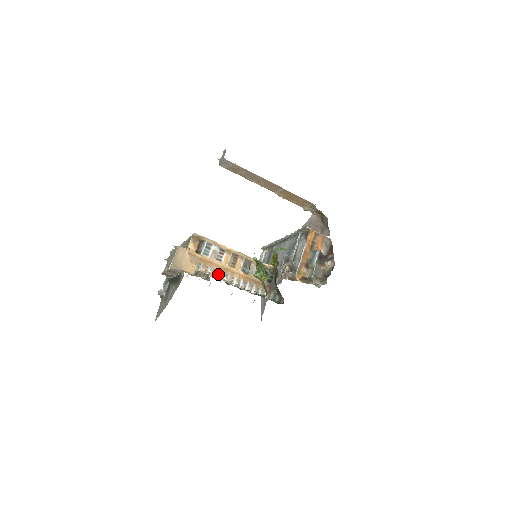
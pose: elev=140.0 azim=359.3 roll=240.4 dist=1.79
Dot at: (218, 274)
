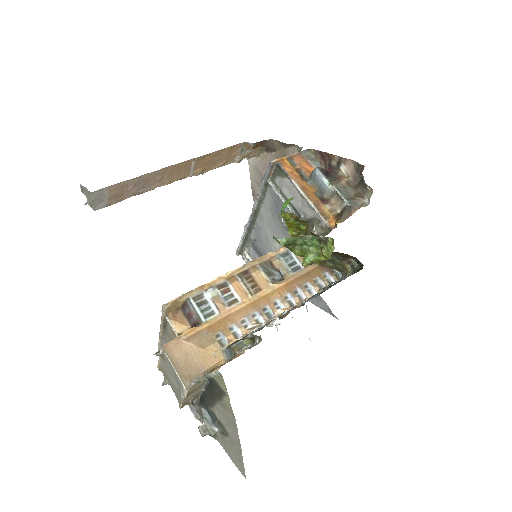
Dot at: (253, 321)
